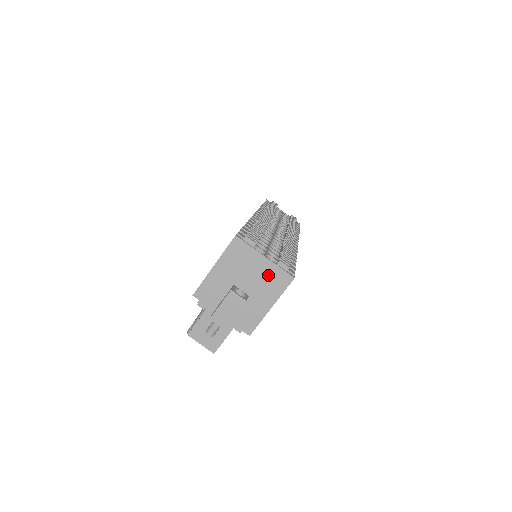
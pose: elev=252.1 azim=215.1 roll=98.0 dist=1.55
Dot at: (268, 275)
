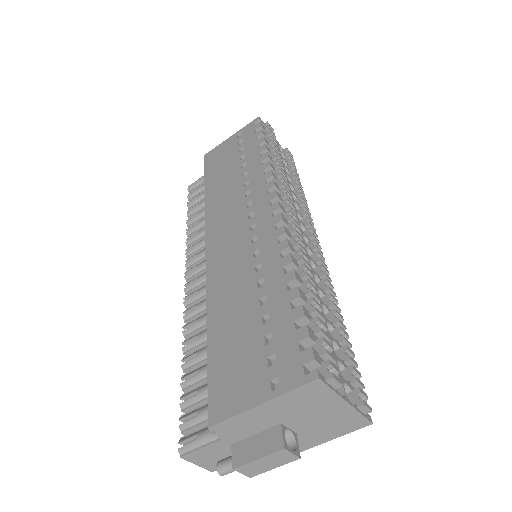
Dot at: (338, 419)
